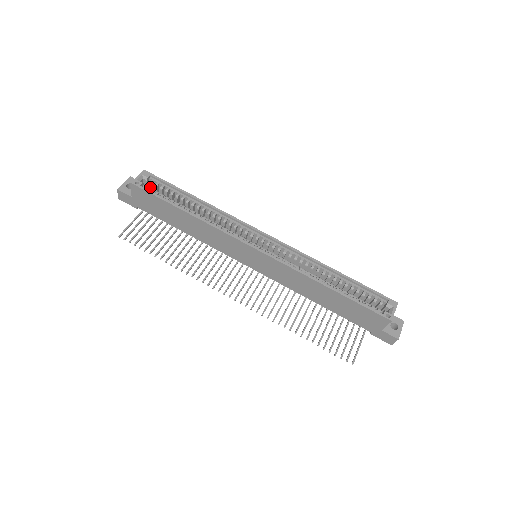
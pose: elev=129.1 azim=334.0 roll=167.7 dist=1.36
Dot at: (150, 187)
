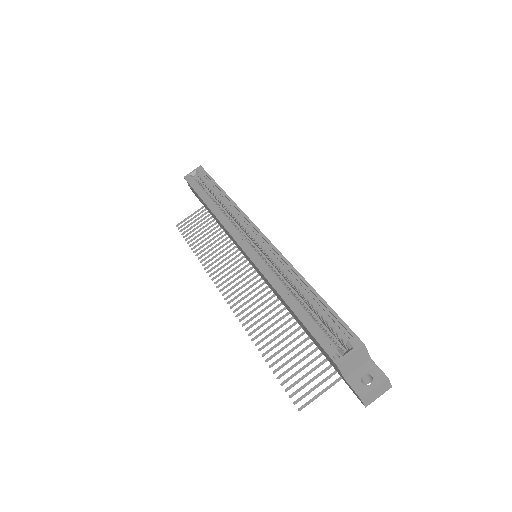
Dot at: (202, 181)
